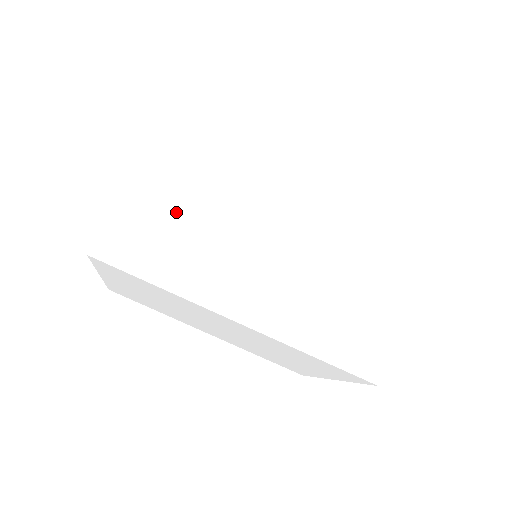
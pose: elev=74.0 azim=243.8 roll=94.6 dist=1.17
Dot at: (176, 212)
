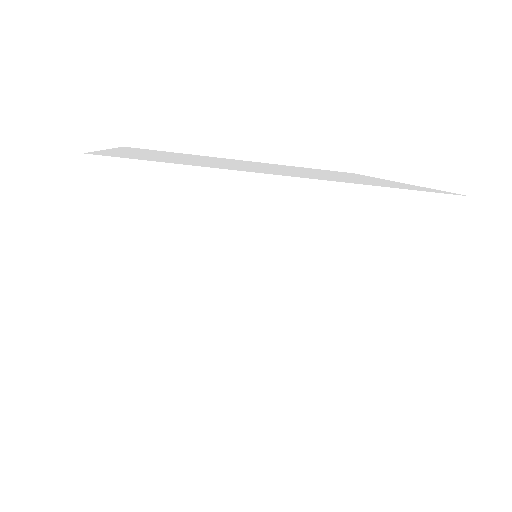
Dot at: occluded
